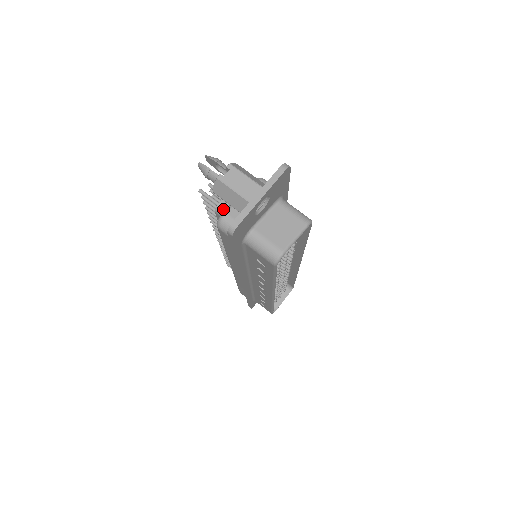
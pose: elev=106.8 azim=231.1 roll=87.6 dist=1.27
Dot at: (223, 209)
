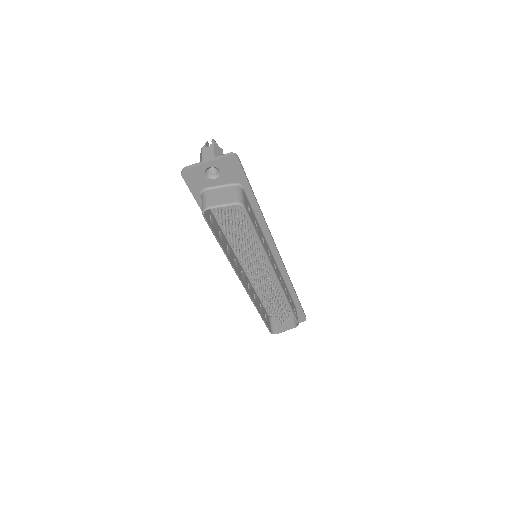
Dot at: occluded
